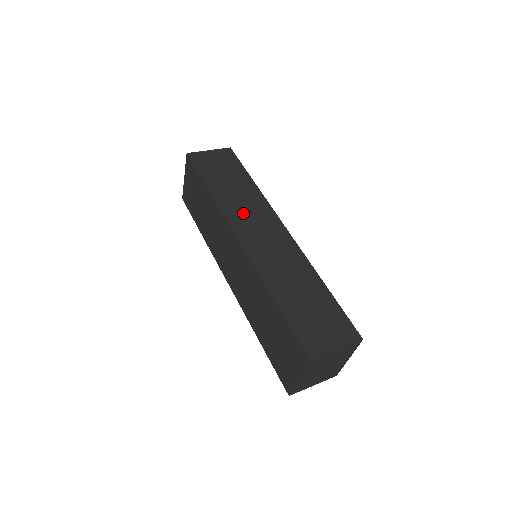
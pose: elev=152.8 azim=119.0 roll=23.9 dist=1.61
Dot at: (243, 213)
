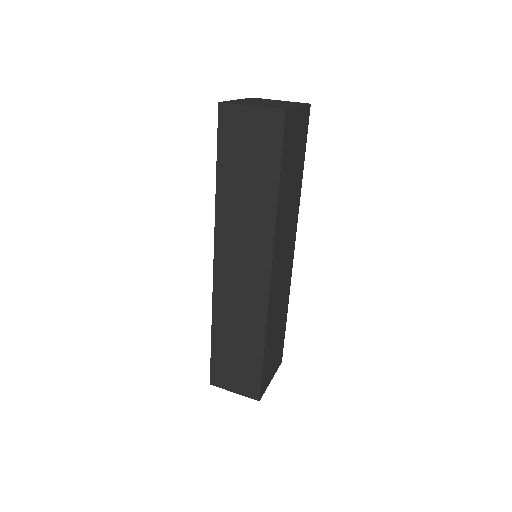
Dot at: (236, 235)
